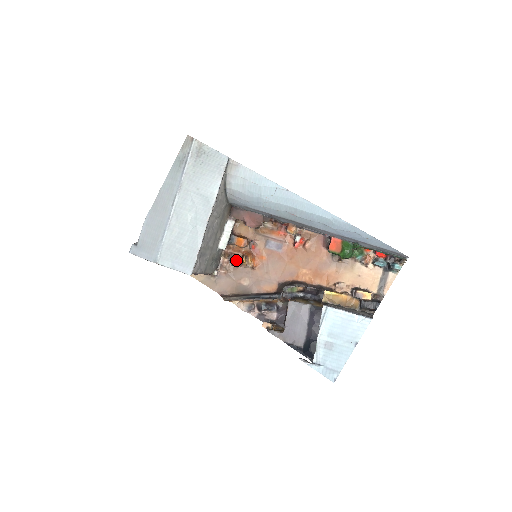
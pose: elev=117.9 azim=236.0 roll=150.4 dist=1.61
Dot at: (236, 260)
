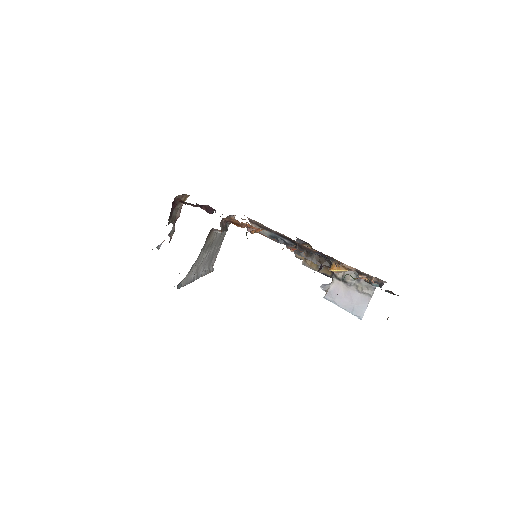
Dot at: occluded
